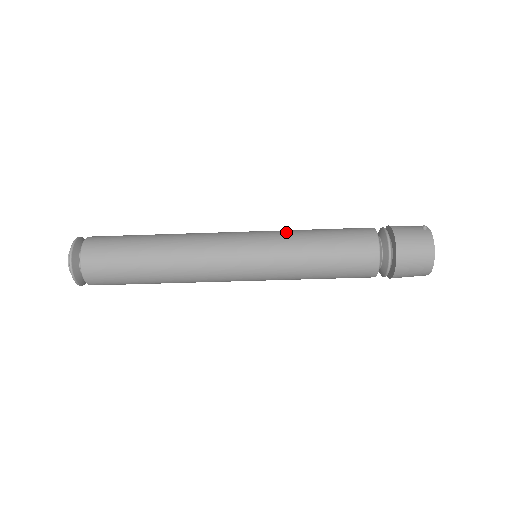
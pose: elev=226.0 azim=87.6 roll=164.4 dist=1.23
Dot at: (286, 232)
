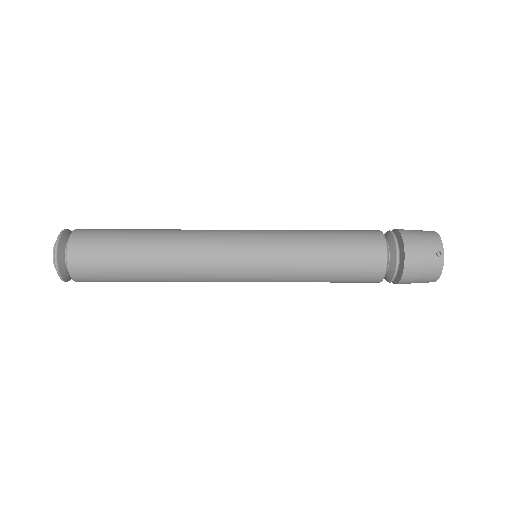
Dot at: (291, 252)
